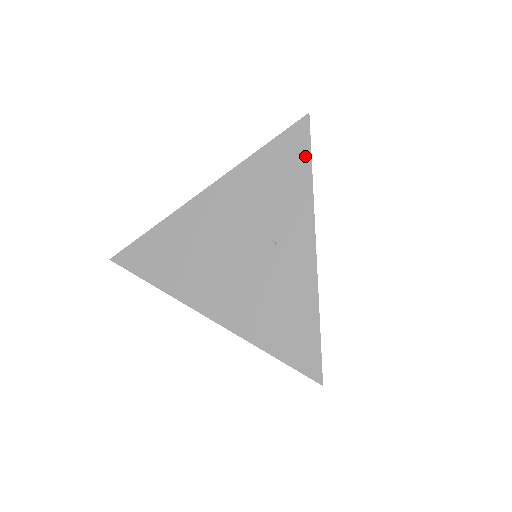
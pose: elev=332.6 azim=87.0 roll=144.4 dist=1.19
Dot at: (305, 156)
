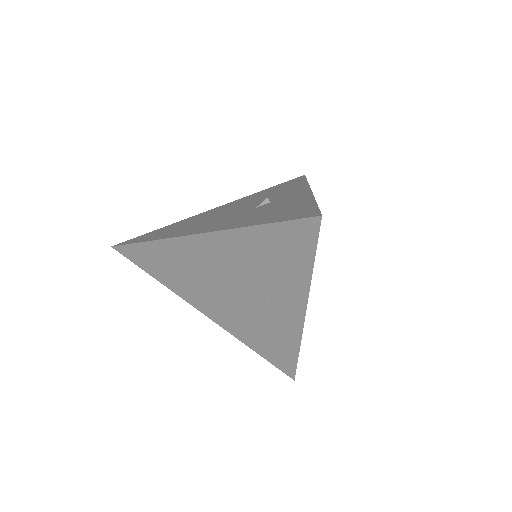
Dot at: (308, 253)
